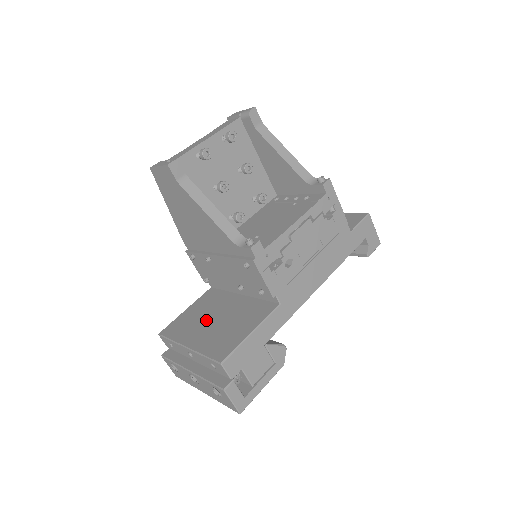
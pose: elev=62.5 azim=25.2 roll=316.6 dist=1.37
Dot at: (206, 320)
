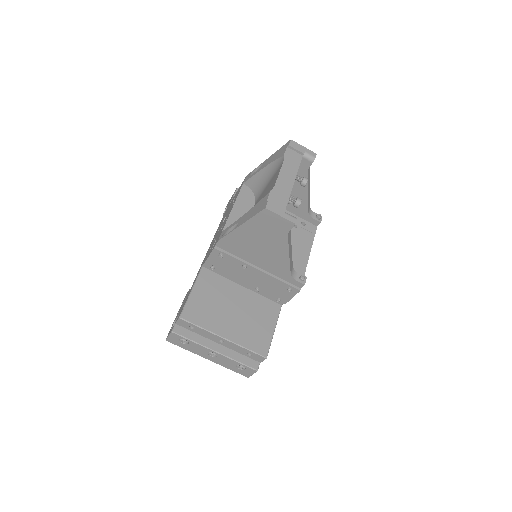
Dot at: (225, 310)
